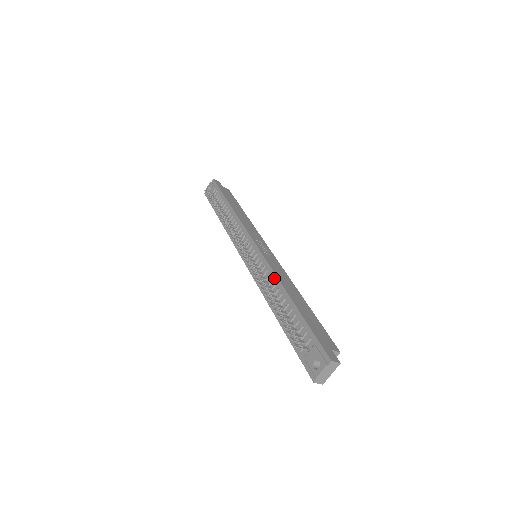
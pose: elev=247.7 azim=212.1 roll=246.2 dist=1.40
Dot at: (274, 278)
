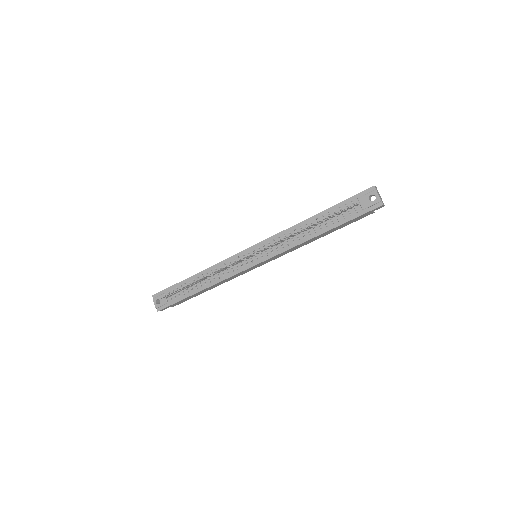
Dot at: (289, 231)
